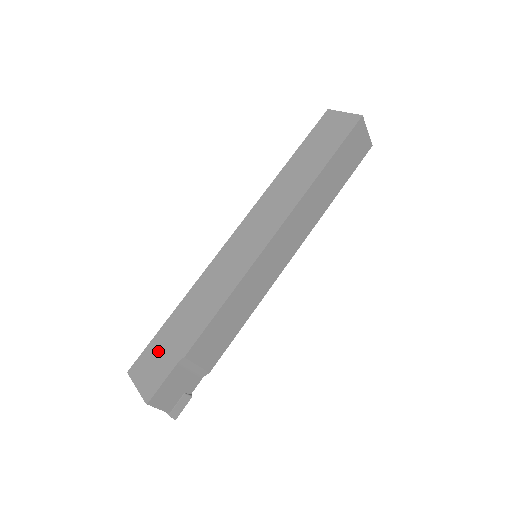
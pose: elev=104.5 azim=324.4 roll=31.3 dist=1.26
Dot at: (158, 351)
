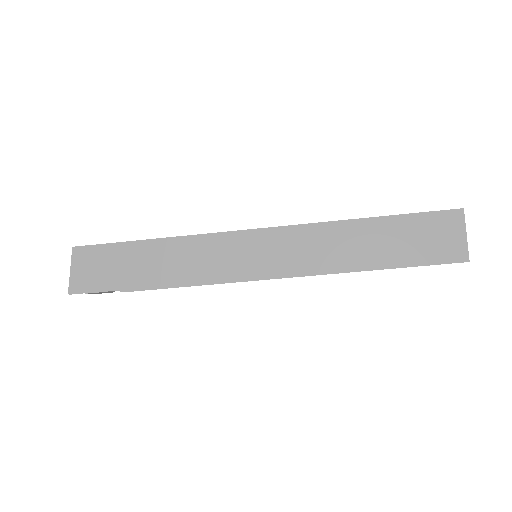
Dot at: (108, 261)
